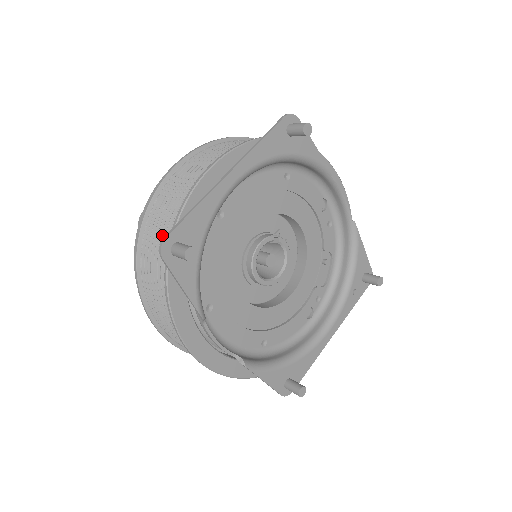
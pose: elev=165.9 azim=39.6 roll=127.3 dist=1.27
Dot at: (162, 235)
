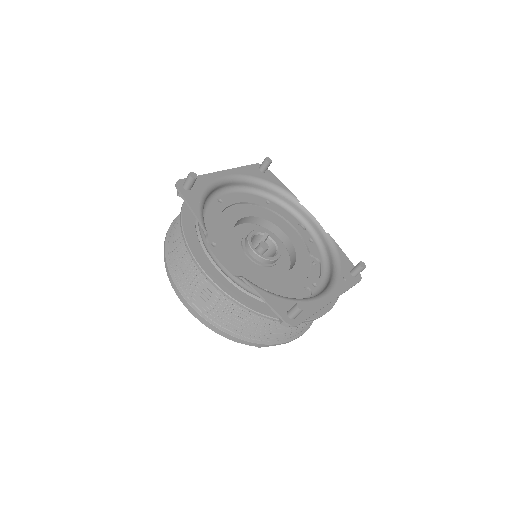
Dot at: occluded
